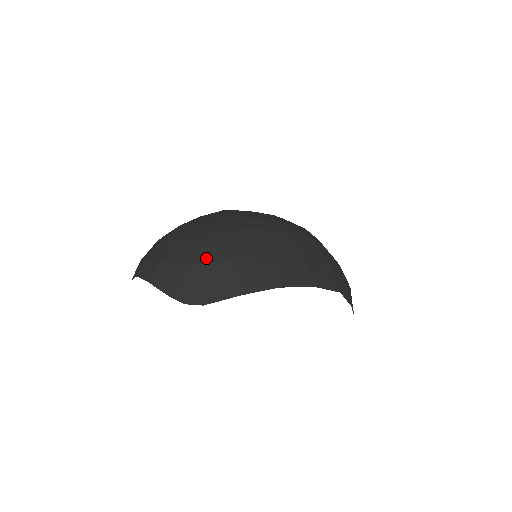
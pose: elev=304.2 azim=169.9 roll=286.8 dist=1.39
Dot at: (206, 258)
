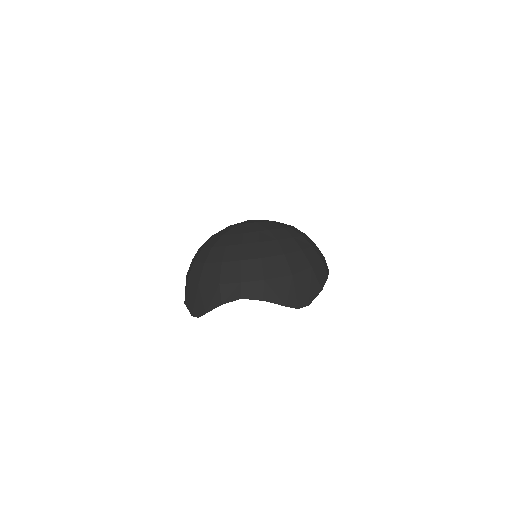
Dot at: (296, 269)
